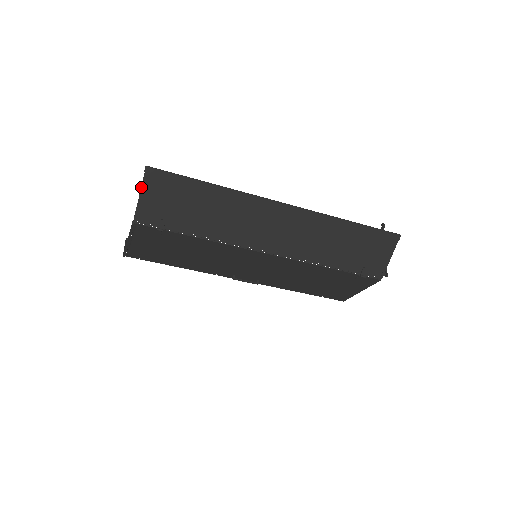
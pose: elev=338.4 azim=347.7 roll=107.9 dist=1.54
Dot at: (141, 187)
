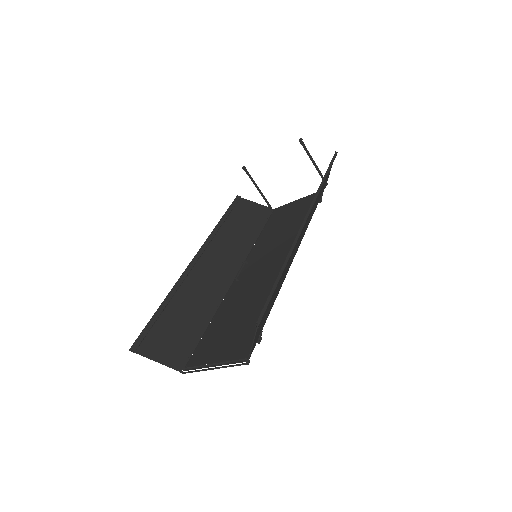
Dot at: (254, 338)
